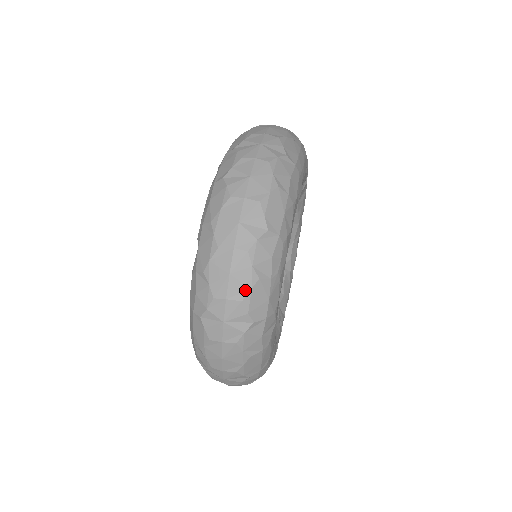
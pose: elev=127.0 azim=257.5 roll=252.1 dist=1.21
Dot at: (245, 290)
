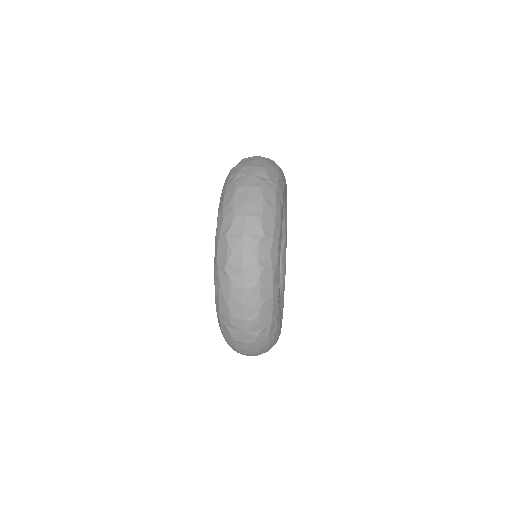
Dot at: (264, 165)
